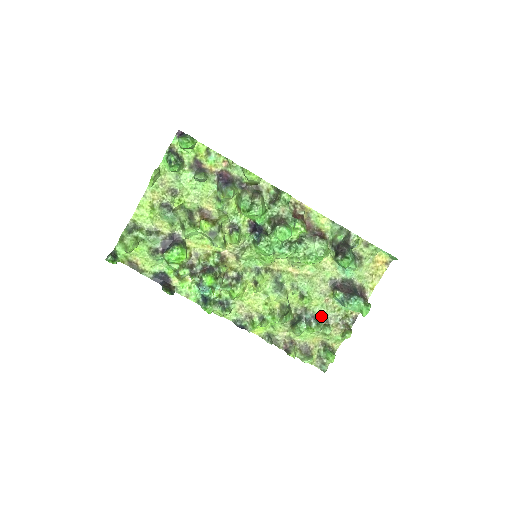
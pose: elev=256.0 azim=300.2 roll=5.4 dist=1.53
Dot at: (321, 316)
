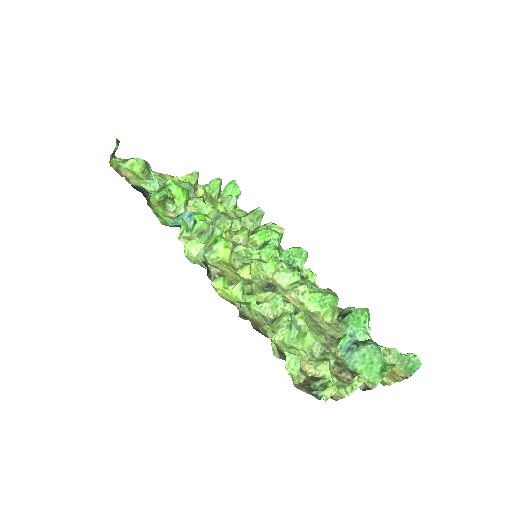
Dot at: occluded
